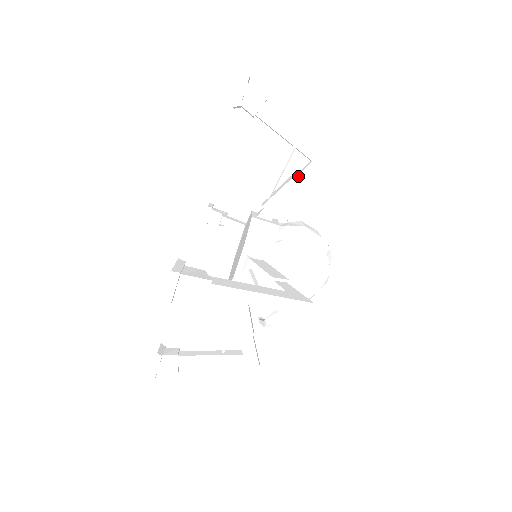
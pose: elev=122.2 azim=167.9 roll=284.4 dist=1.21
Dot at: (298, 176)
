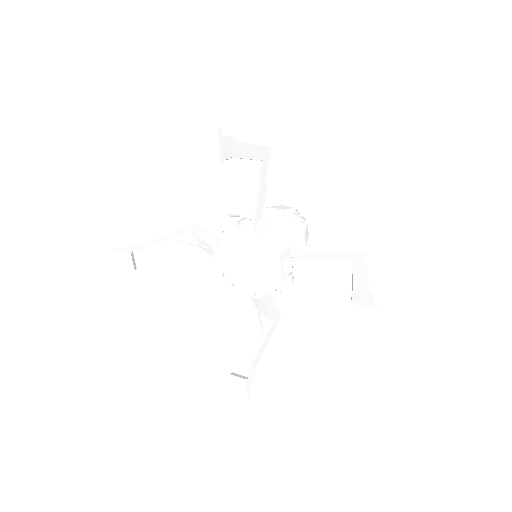
Dot at: (260, 179)
